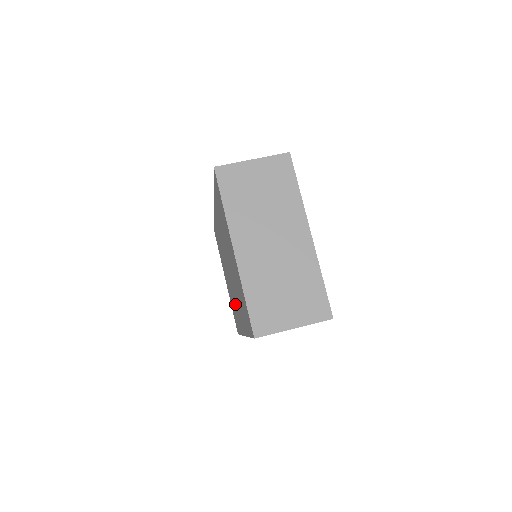
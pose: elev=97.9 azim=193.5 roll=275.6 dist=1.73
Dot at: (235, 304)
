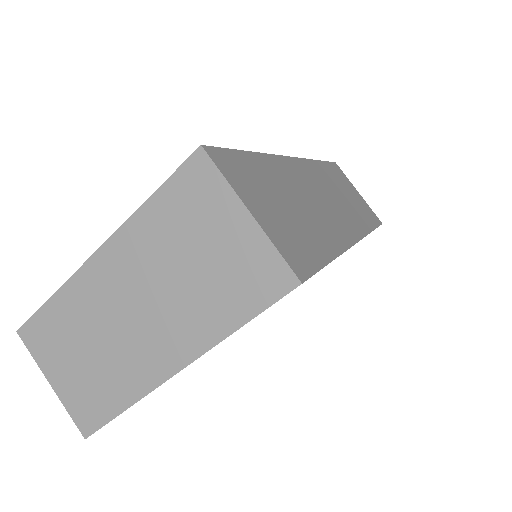
Dot at: occluded
